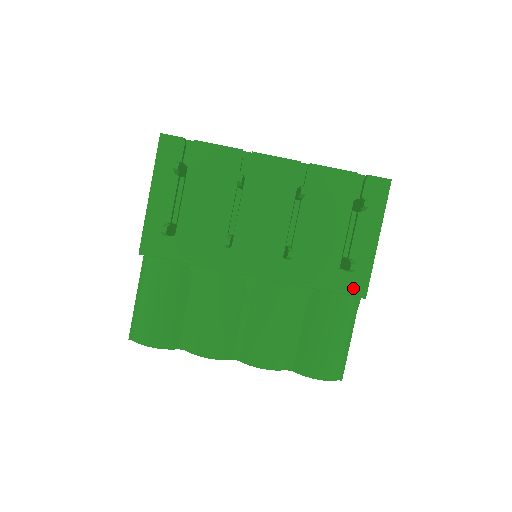
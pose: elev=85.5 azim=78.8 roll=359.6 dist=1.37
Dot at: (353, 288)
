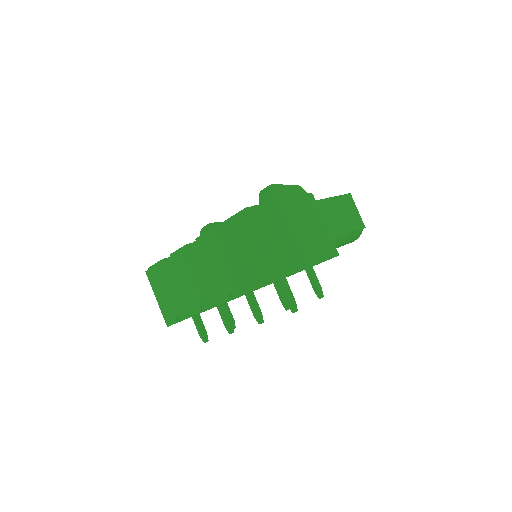
Dot at: occluded
